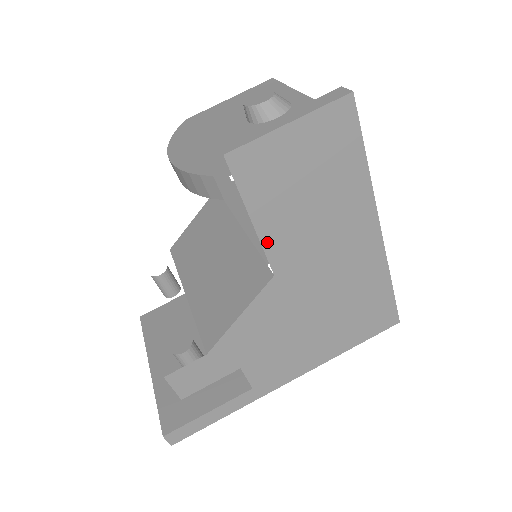
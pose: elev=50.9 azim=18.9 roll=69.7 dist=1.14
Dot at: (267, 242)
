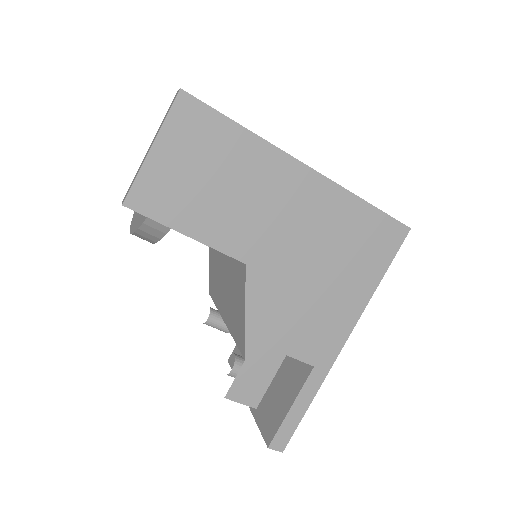
Dot at: (215, 243)
